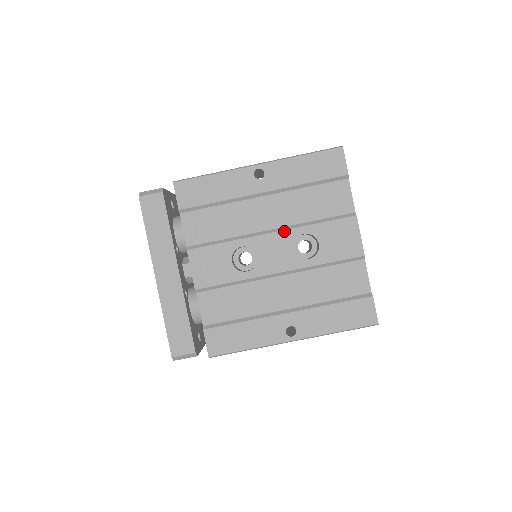
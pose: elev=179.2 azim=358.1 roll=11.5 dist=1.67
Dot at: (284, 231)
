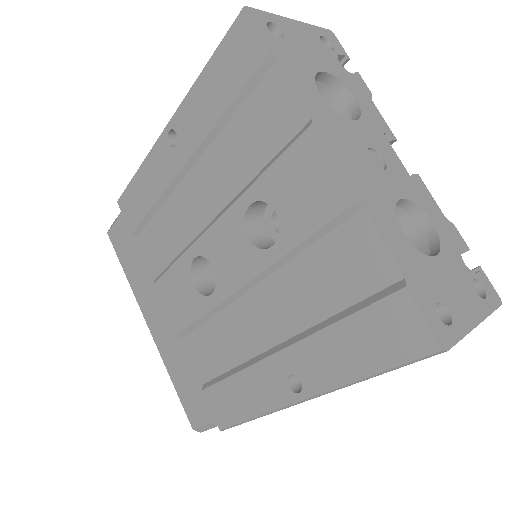
Dot at: (226, 212)
